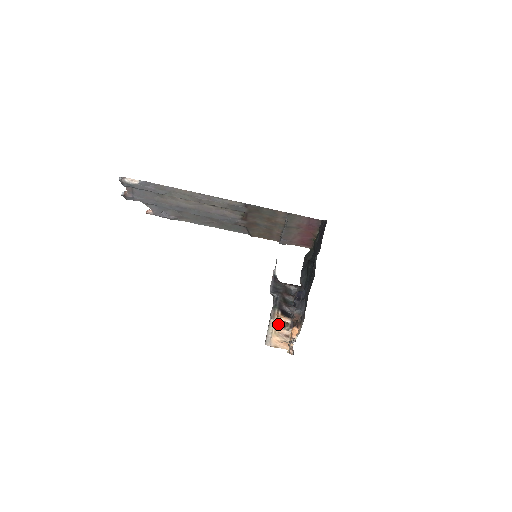
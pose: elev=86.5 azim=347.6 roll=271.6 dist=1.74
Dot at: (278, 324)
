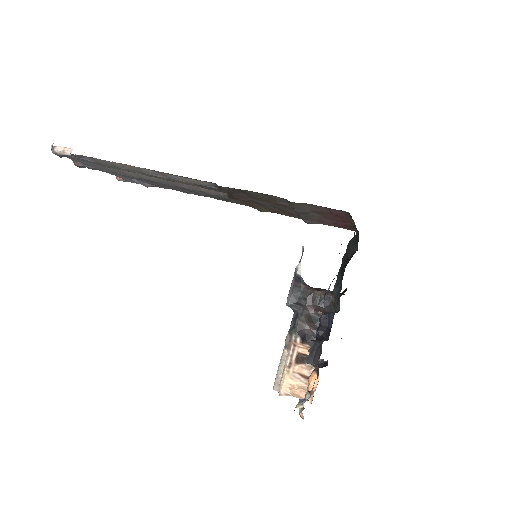
Dot at: (294, 359)
